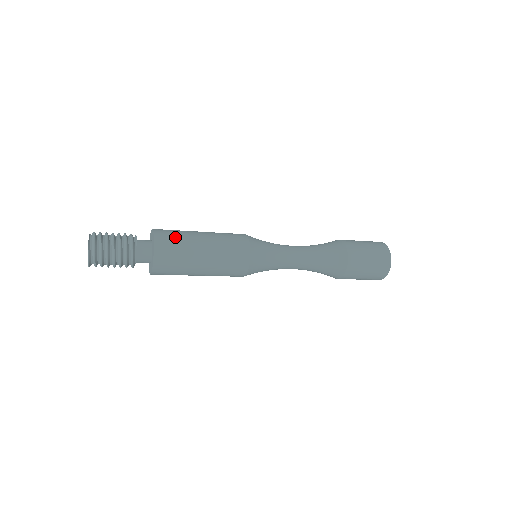
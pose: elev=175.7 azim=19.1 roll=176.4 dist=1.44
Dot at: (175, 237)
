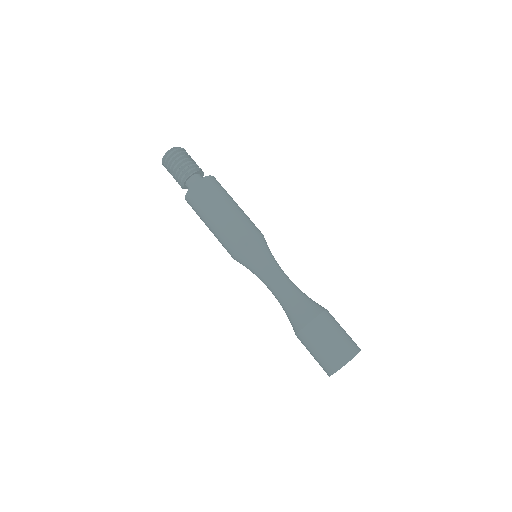
Dot at: (214, 189)
